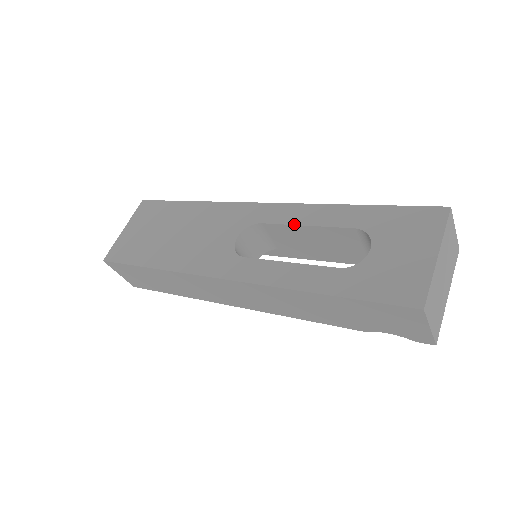
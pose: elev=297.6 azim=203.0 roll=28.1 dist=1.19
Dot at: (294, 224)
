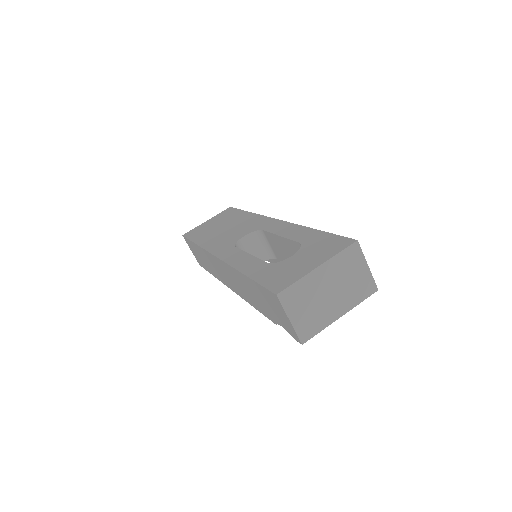
Dot at: (276, 234)
